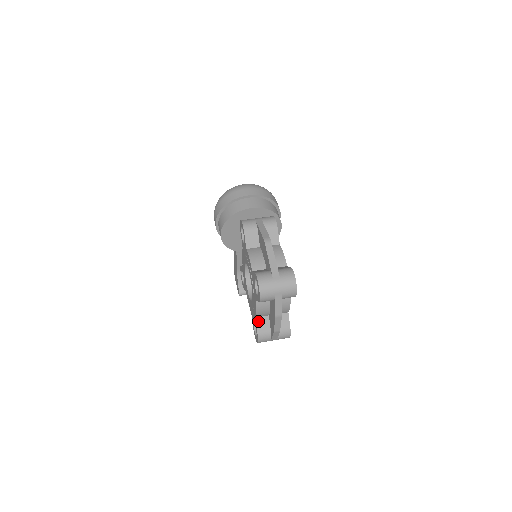
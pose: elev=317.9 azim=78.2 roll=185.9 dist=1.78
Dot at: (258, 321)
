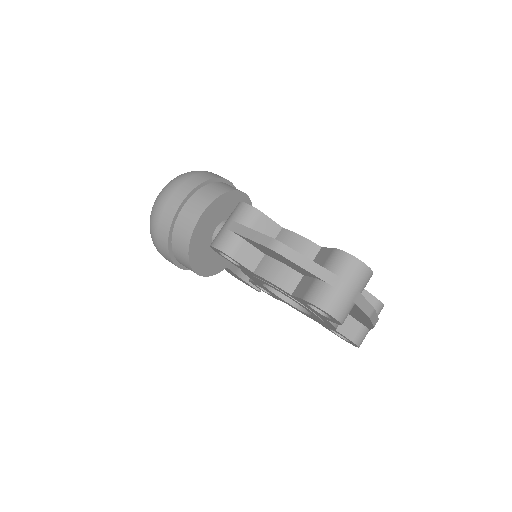
Dot at: (341, 330)
